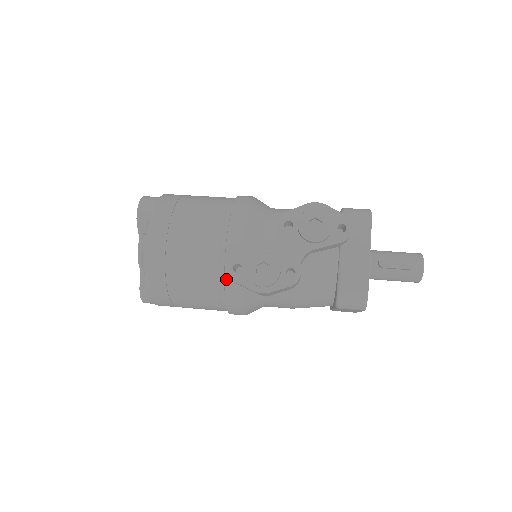
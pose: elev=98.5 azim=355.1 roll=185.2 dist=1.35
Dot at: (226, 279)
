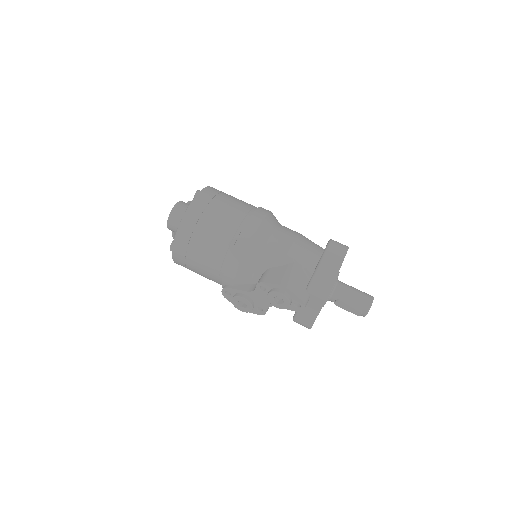
Dot at: occluded
